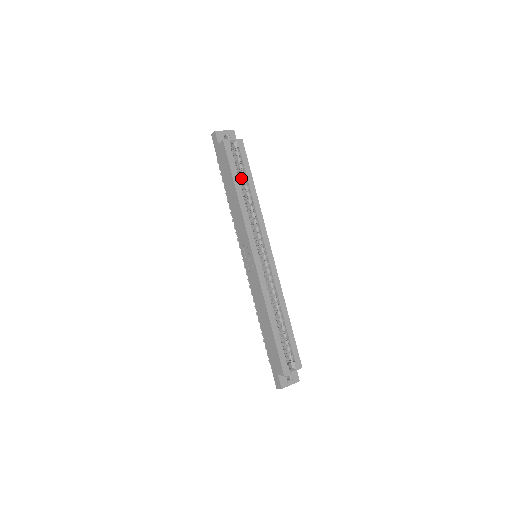
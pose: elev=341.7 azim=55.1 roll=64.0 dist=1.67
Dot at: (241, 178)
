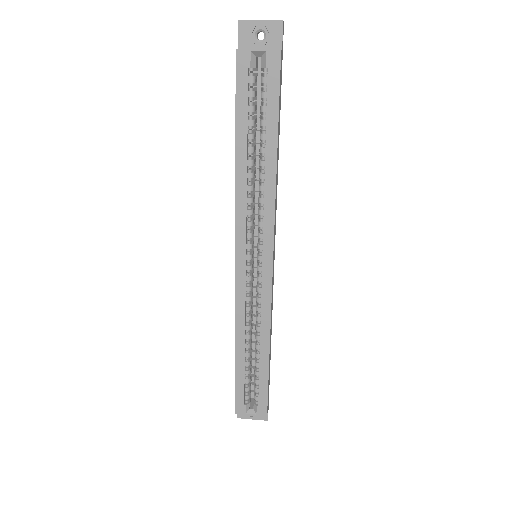
Dot at: occluded
